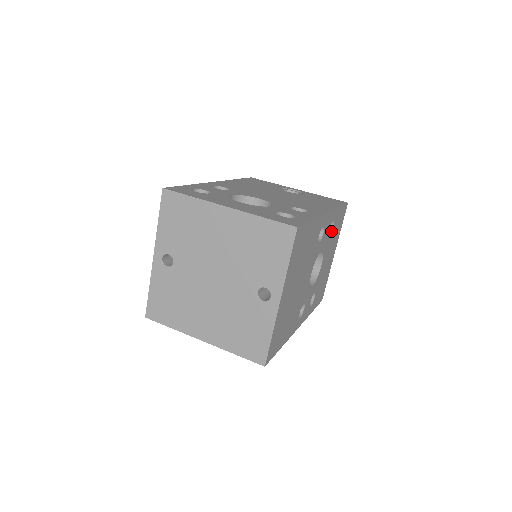
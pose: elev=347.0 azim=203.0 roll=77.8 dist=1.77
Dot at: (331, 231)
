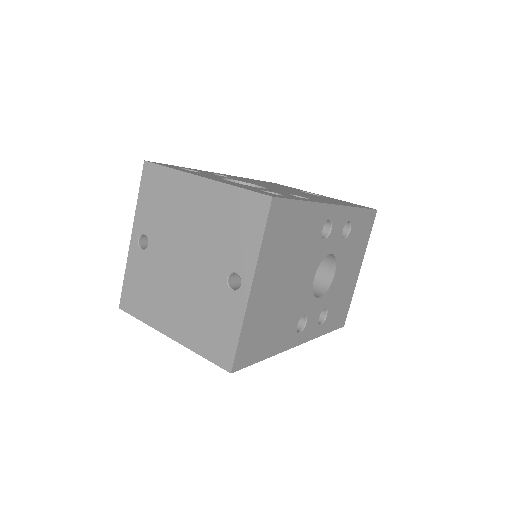
Dot at: (348, 235)
